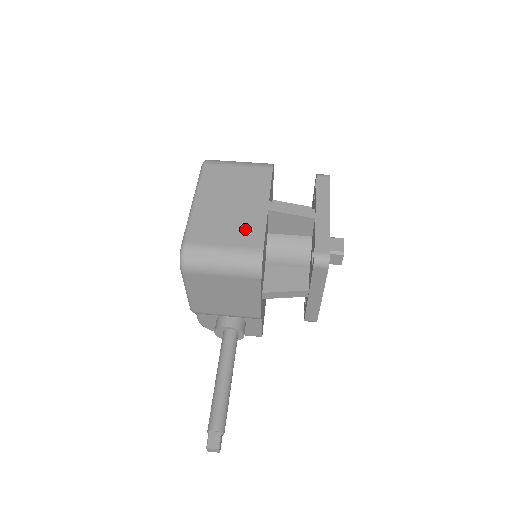
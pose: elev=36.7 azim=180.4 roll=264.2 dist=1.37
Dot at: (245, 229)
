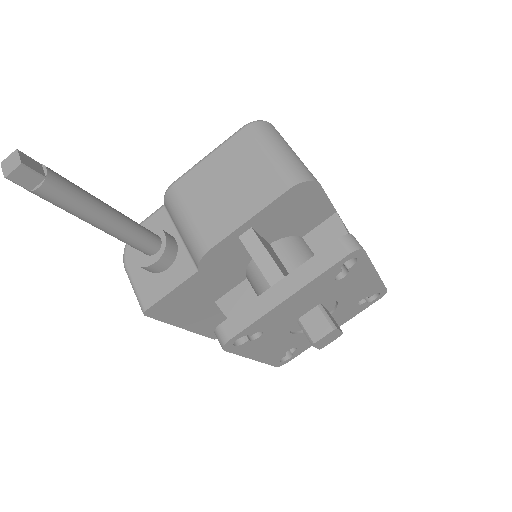
Dot at: occluded
